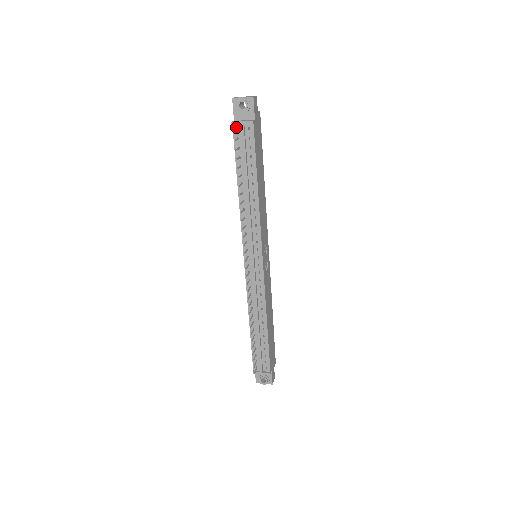
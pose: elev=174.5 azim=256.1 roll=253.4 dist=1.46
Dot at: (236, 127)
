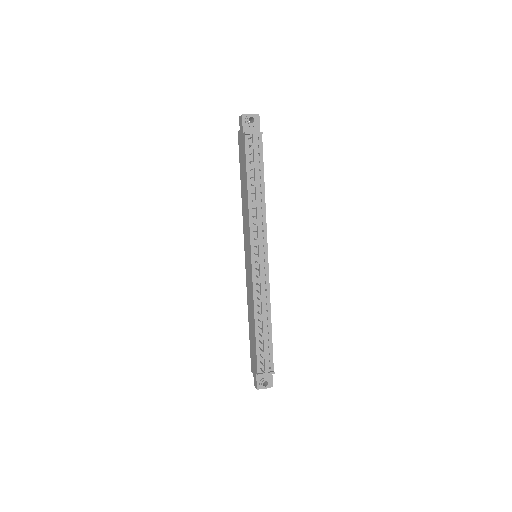
Dot at: (248, 137)
